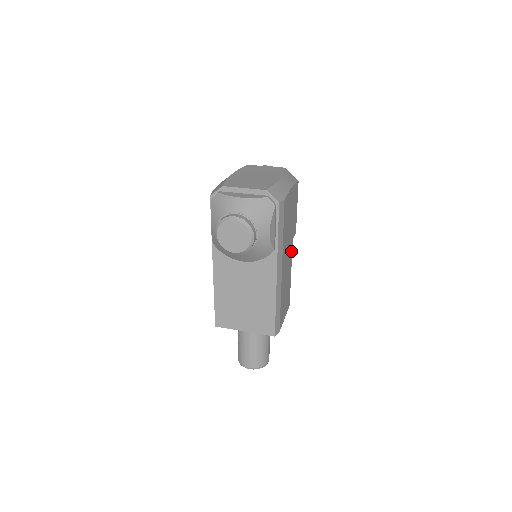
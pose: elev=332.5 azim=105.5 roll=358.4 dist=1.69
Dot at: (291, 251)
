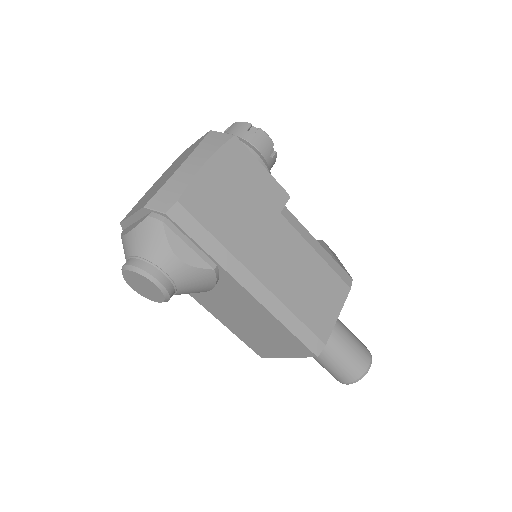
Dot at: (288, 229)
